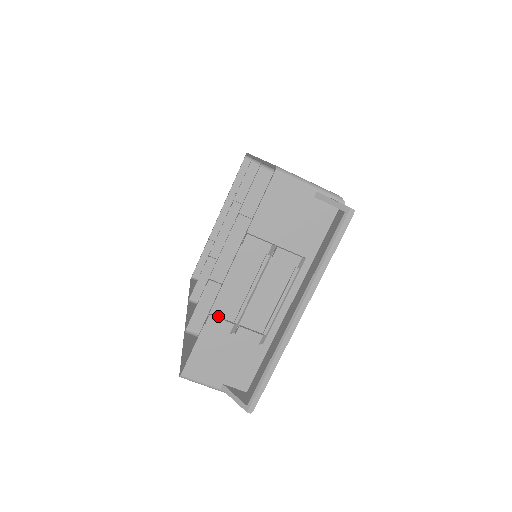
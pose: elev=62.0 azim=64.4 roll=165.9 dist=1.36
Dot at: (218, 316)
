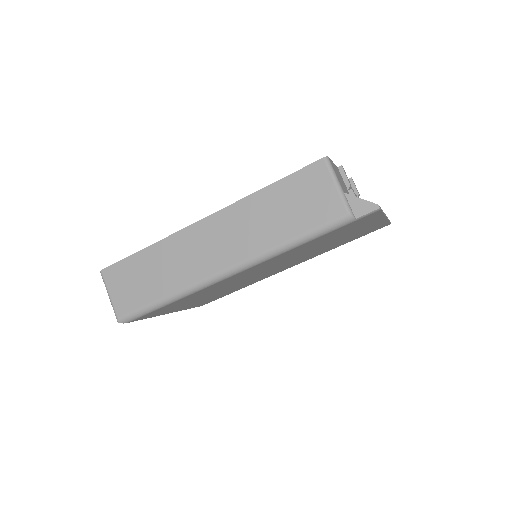
Dot at: occluded
